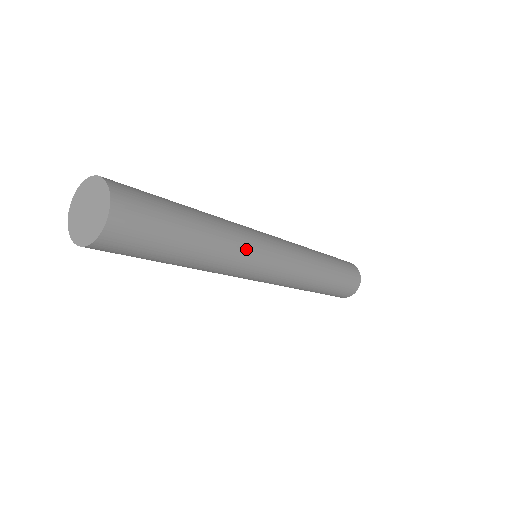
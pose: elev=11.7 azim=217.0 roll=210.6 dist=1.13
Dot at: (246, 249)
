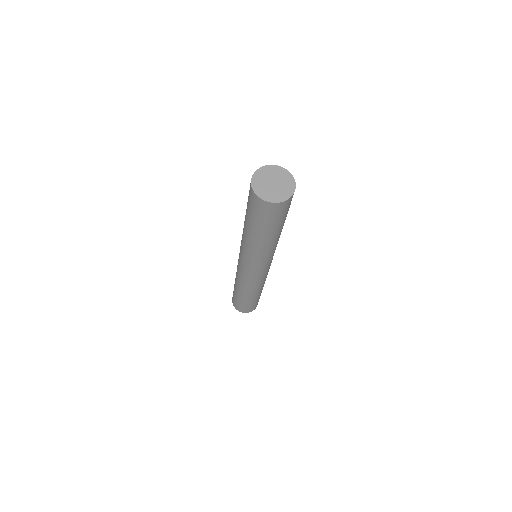
Dot at: occluded
